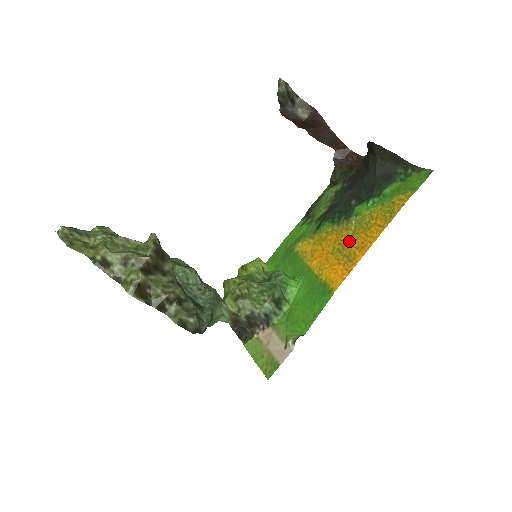
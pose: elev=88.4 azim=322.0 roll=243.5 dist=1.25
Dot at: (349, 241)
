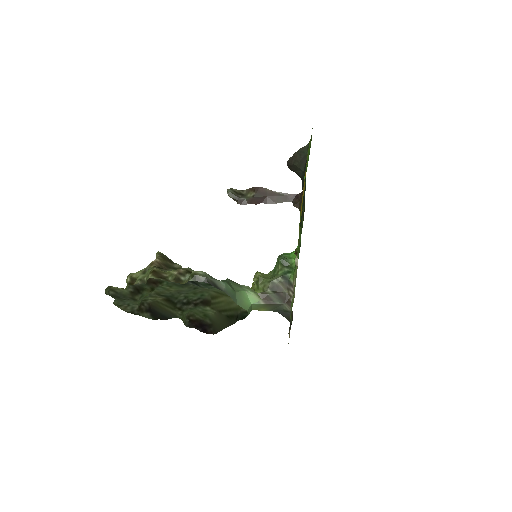
Dot at: occluded
